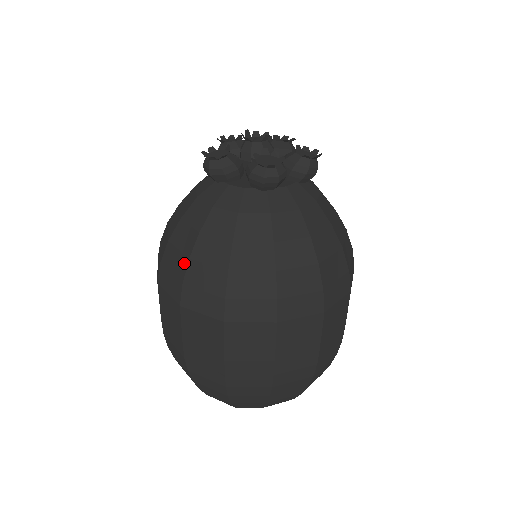
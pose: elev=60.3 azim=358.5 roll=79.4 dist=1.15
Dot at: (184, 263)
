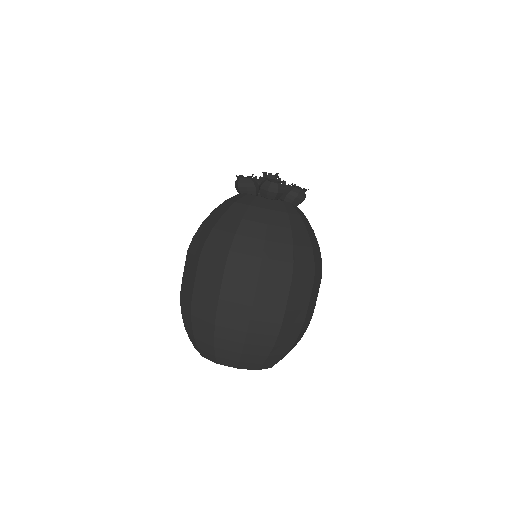
Dot at: (209, 231)
